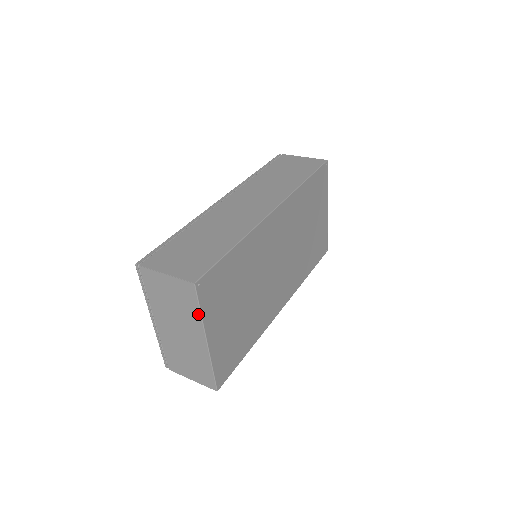
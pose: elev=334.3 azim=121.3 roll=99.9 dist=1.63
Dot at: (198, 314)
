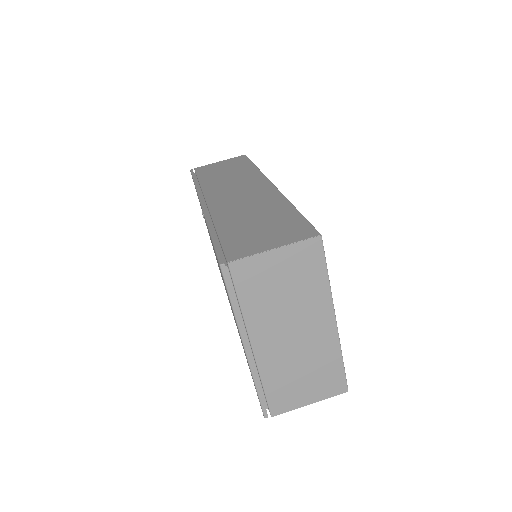
Dot at: (325, 282)
